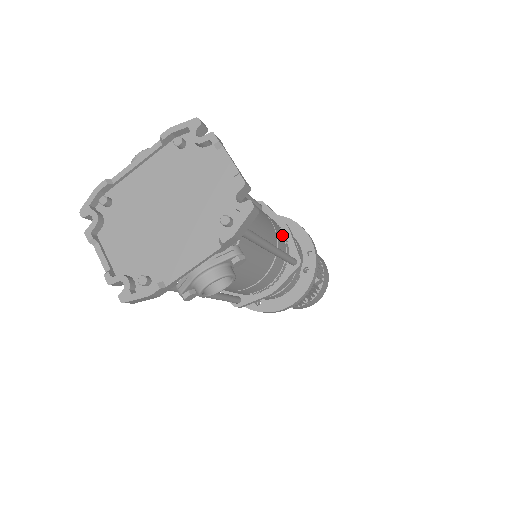
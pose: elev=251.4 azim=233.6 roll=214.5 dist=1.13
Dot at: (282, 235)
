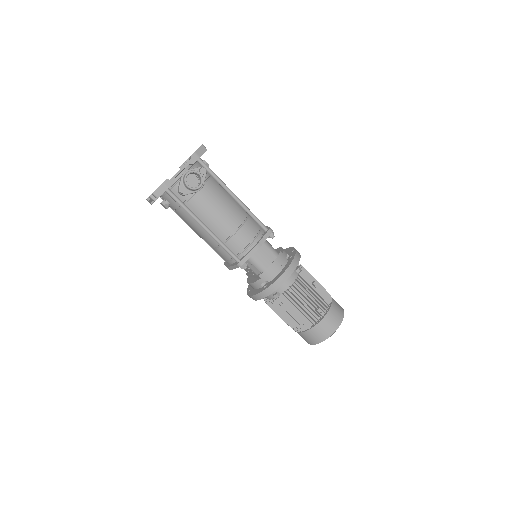
Dot at: occluded
